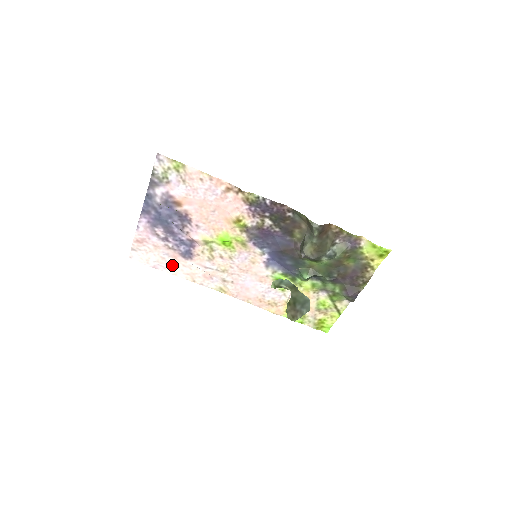
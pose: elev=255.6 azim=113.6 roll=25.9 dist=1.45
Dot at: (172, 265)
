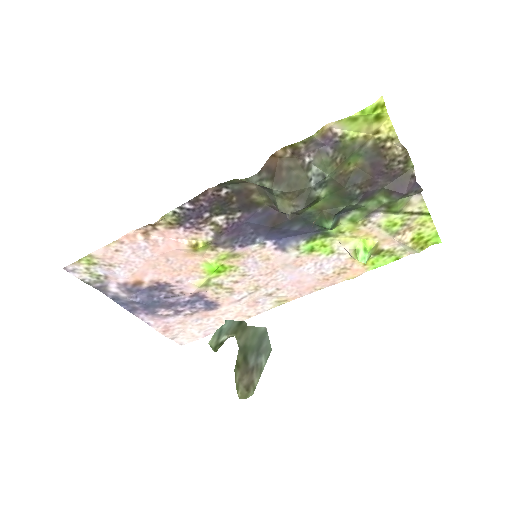
Dot at: (214, 322)
